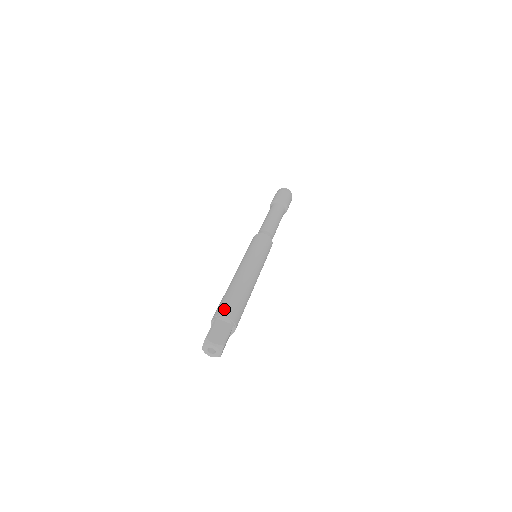
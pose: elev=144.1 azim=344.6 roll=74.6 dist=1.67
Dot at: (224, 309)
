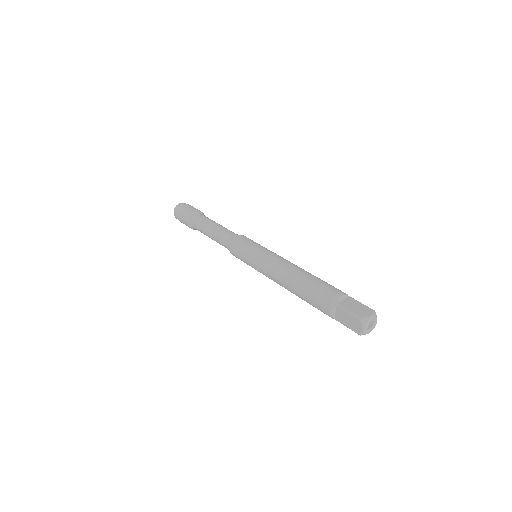
Dot at: (329, 294)
